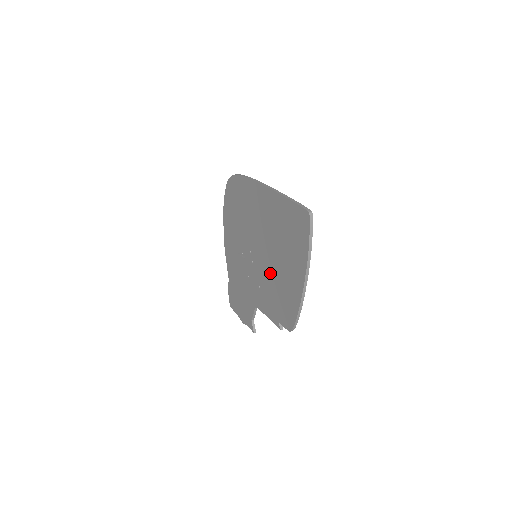
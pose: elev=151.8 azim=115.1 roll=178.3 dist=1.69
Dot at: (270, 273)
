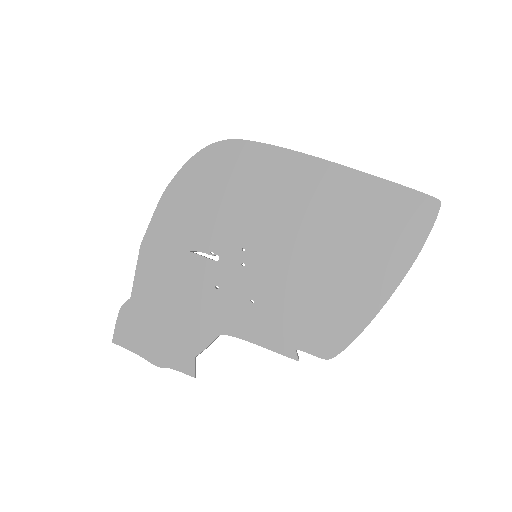
Dot at: (299, 278)
